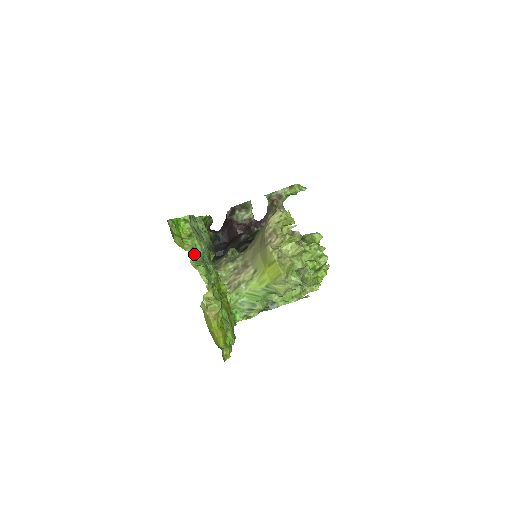
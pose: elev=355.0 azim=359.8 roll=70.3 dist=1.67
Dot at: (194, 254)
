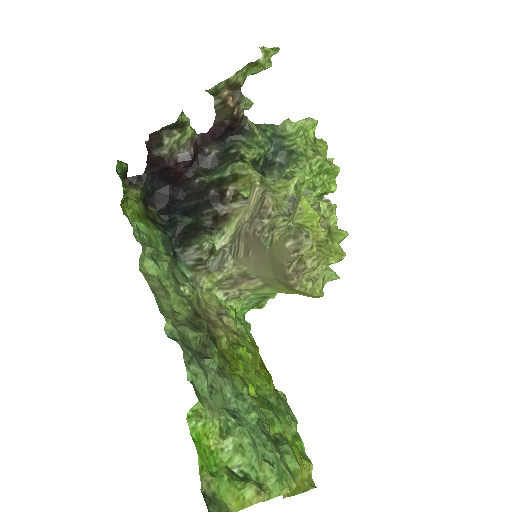
Dot at: (264, 495)
